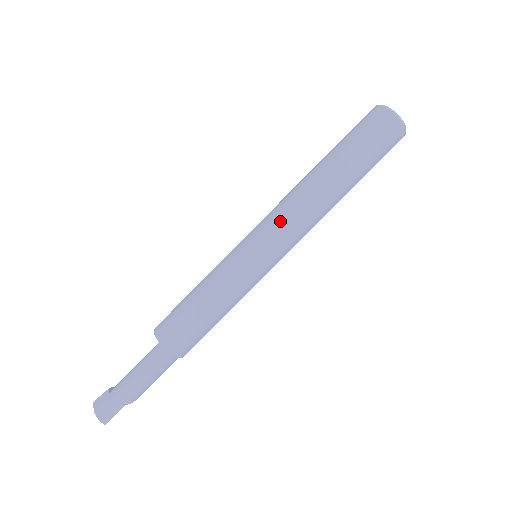
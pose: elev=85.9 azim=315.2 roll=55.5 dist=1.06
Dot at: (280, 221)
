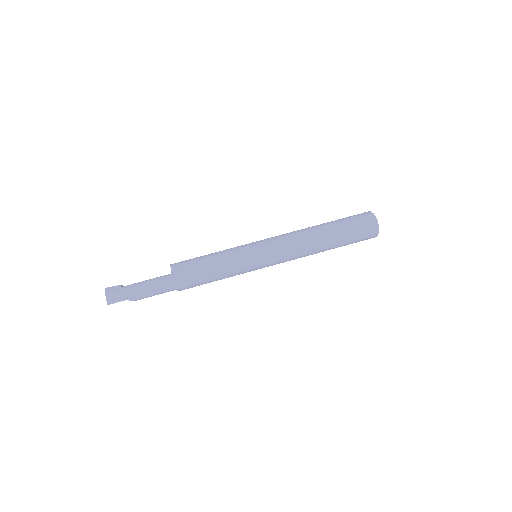
Dot at: (283, 244)
